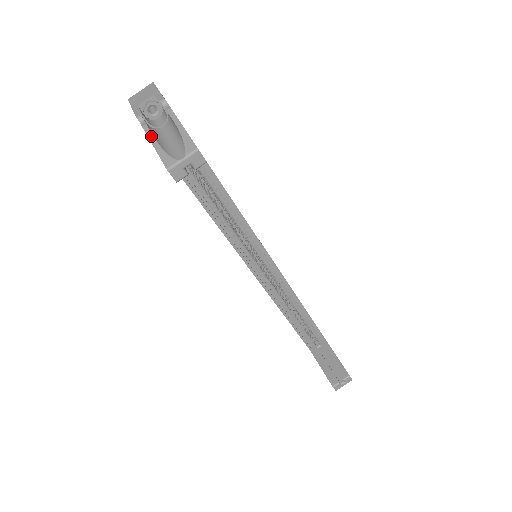
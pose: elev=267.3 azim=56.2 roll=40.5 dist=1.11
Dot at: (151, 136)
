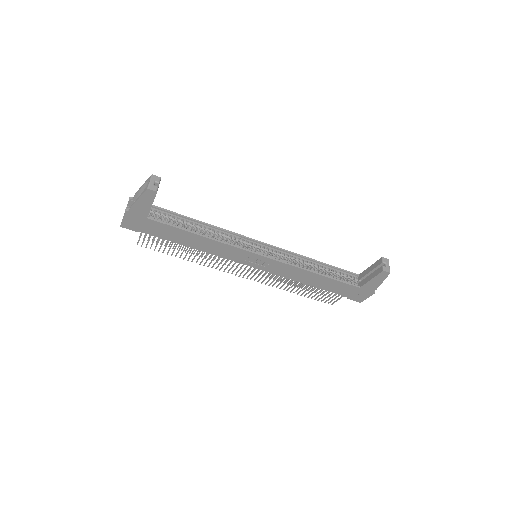
Dot at: (135, 201)
